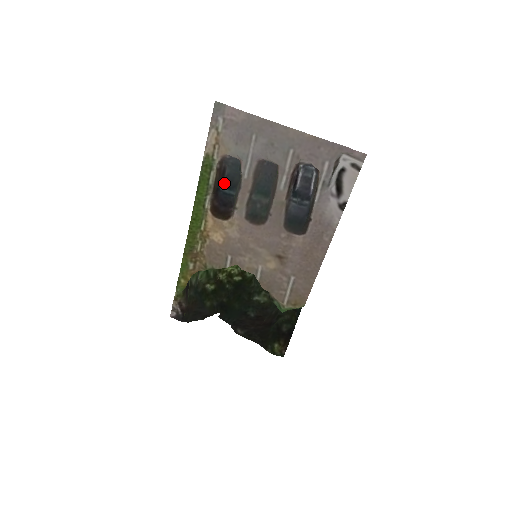
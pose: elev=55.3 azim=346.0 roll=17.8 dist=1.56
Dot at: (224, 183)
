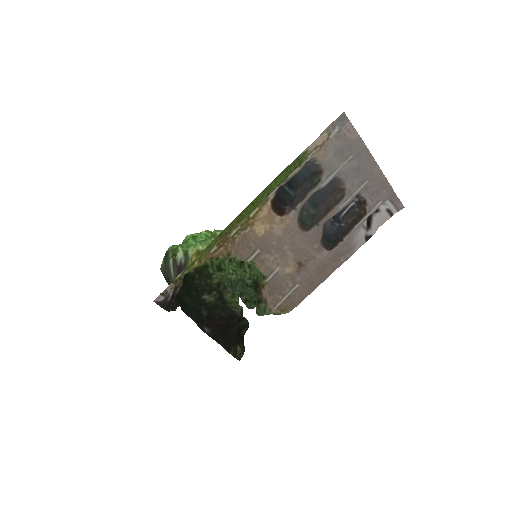
Dot at: occluded
